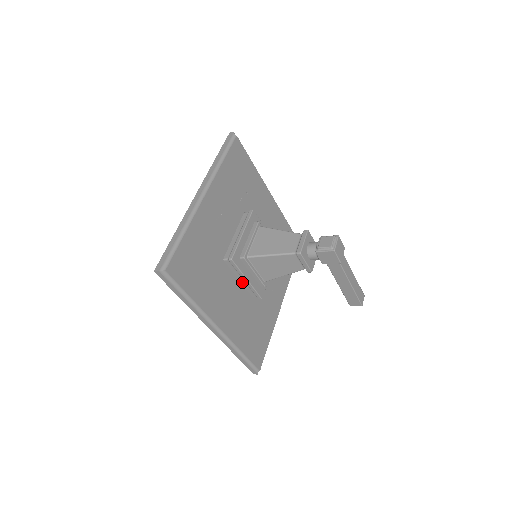
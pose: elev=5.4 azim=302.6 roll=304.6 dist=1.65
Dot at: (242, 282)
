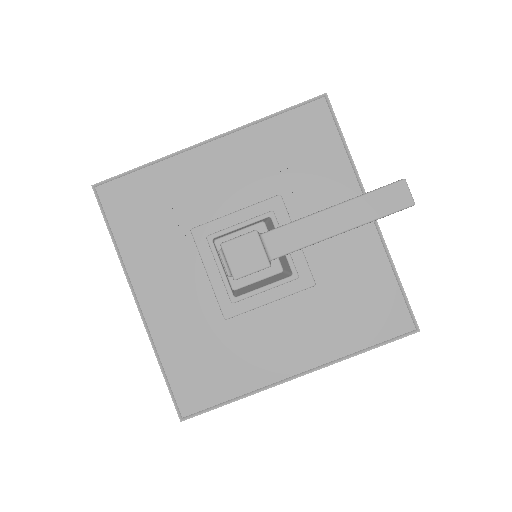
Dot at: occluded
